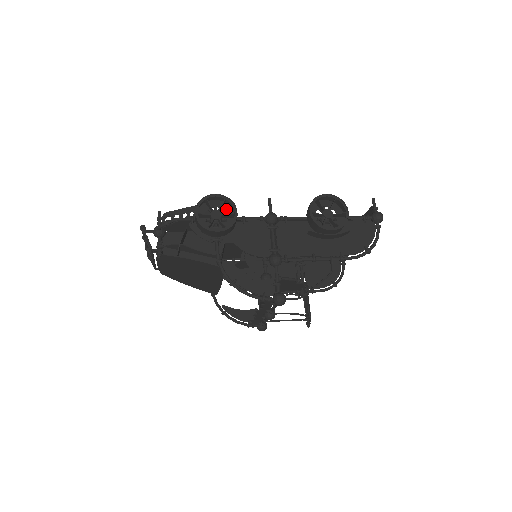
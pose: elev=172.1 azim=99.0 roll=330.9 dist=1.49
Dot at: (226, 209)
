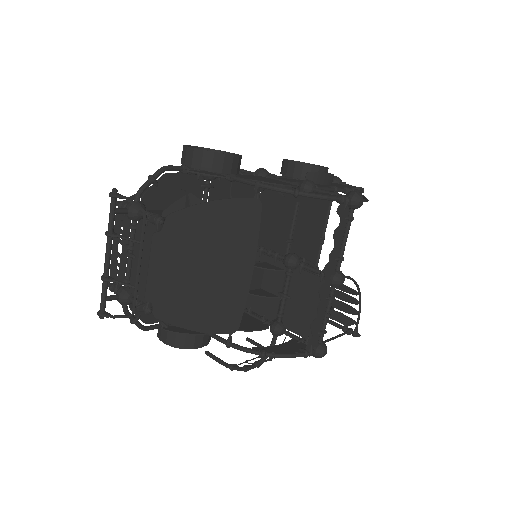
Dot at: occluded
